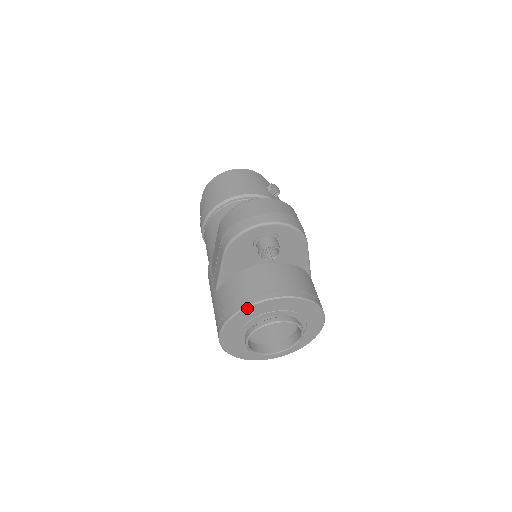
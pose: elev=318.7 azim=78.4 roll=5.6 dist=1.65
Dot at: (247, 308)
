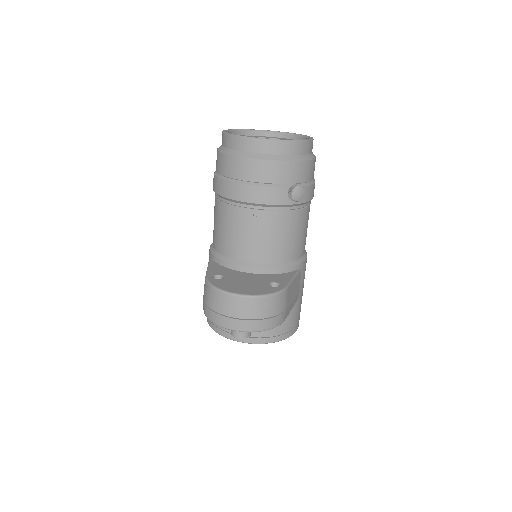
Dot at: (222, 335)
